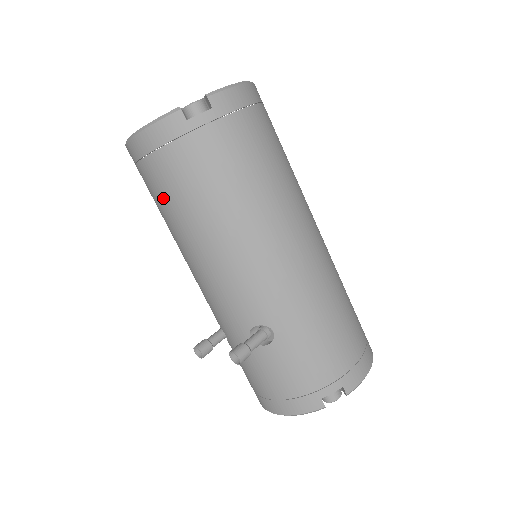
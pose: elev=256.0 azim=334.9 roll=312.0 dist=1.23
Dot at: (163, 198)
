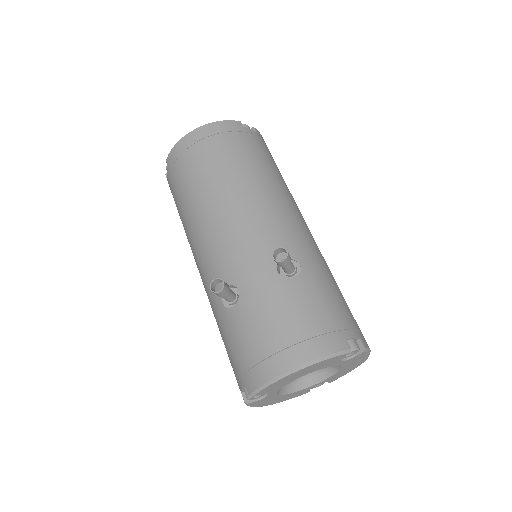
Dot at: (210, 165)
